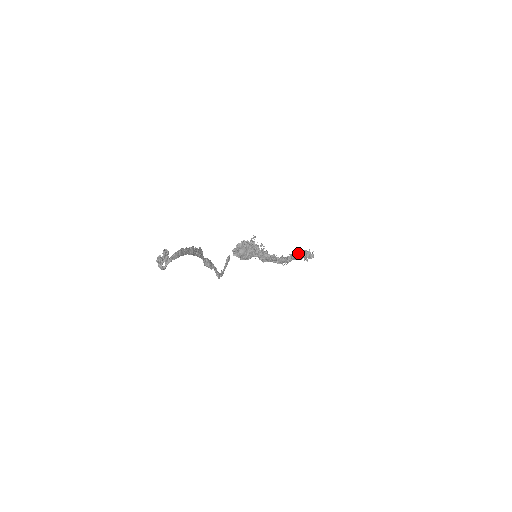
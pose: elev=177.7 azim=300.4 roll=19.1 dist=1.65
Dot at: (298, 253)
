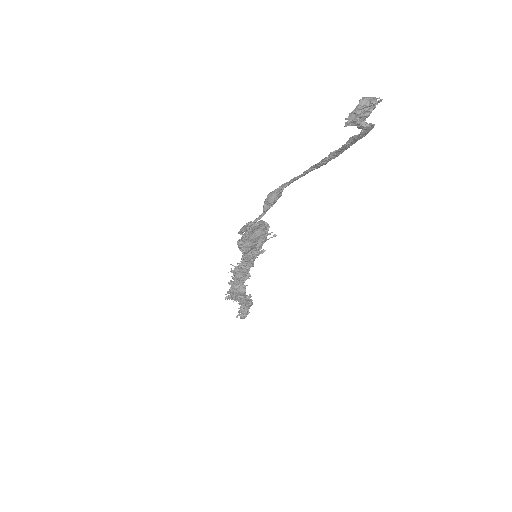
Dot at: (250, 299)
